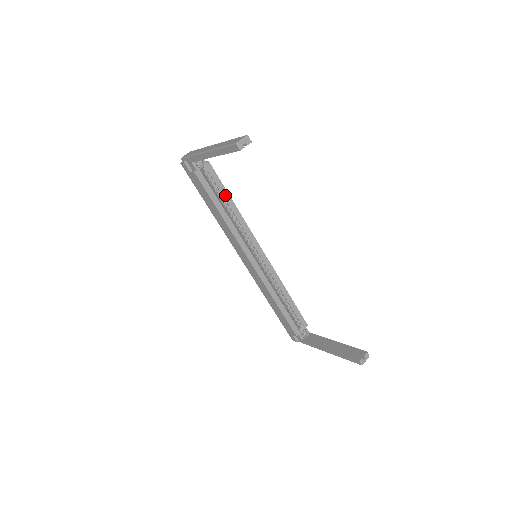
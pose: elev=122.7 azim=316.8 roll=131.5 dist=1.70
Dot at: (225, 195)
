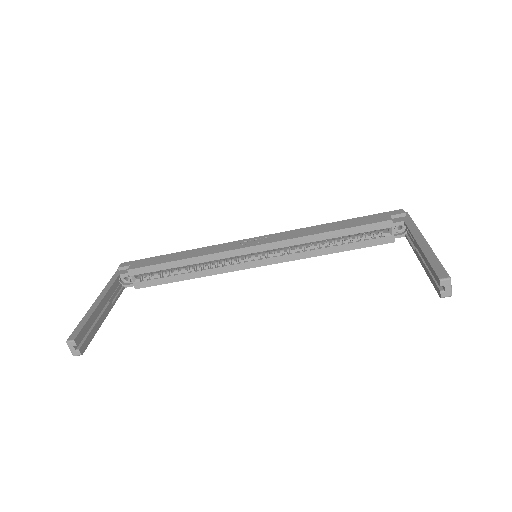
Dot at: (169, 266)
